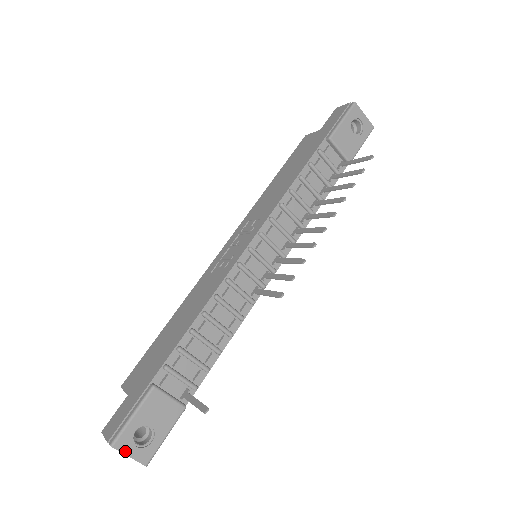
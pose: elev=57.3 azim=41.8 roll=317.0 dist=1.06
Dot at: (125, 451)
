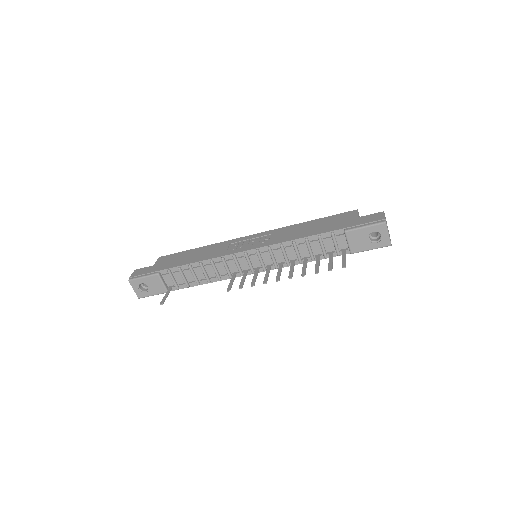
Dot at: (133, 286)
